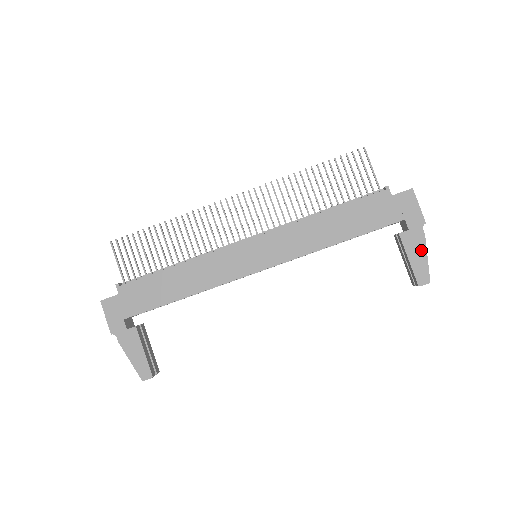
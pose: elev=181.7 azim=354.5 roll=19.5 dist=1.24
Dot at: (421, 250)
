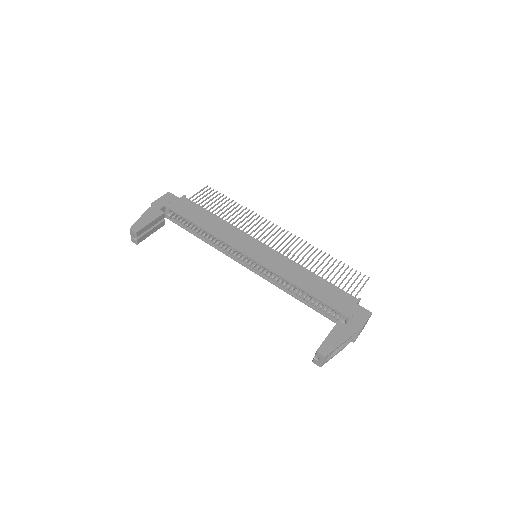
Dot at: (341, 339)
